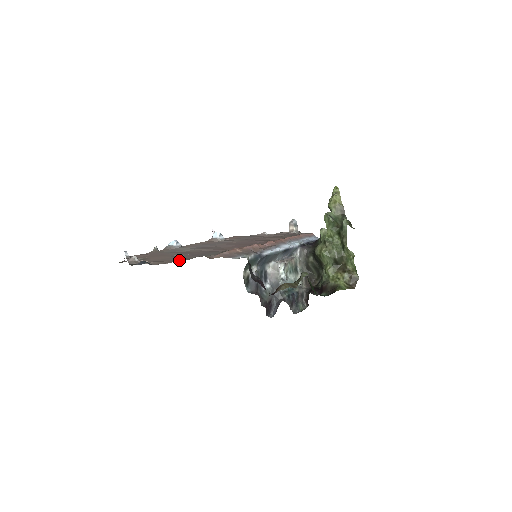
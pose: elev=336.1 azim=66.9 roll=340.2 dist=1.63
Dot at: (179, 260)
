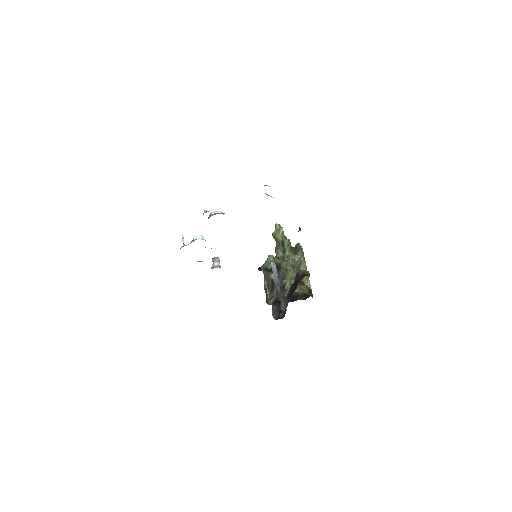
Dot at: occluded
